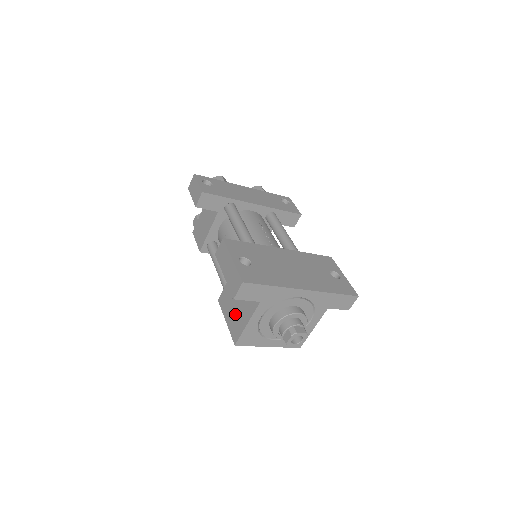
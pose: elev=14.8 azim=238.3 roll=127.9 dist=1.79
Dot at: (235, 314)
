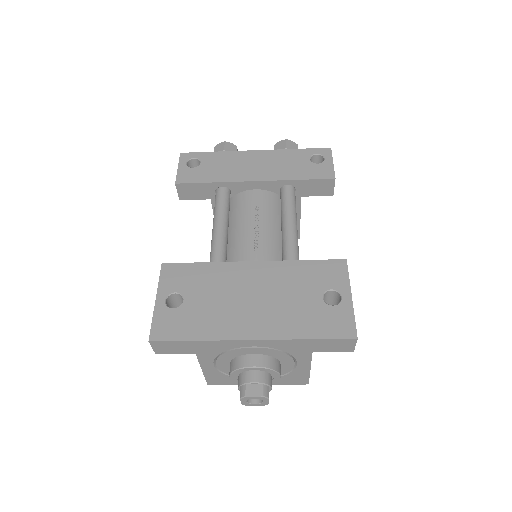
Dot at: occluded
